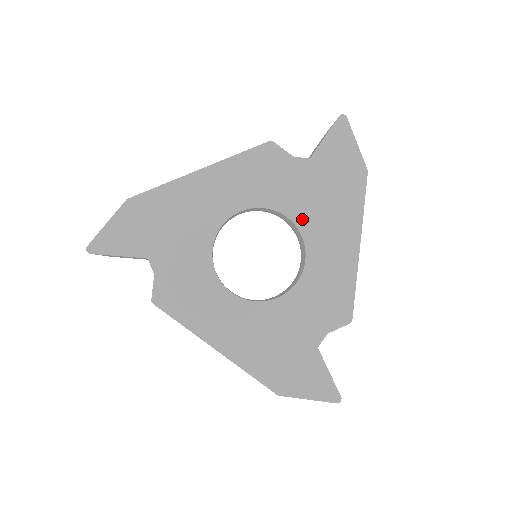
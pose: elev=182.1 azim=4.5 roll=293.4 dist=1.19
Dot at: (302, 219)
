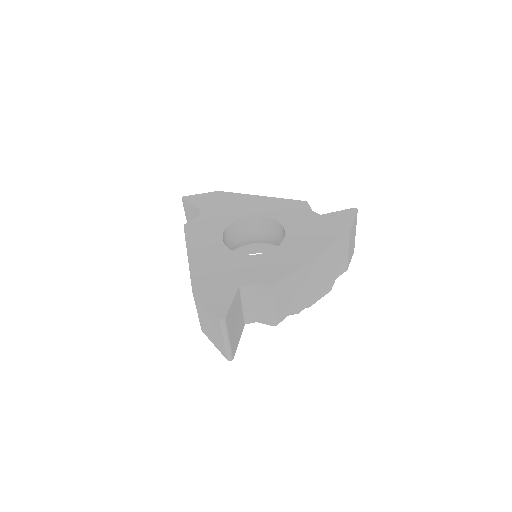
Dot at: (291, 233)
